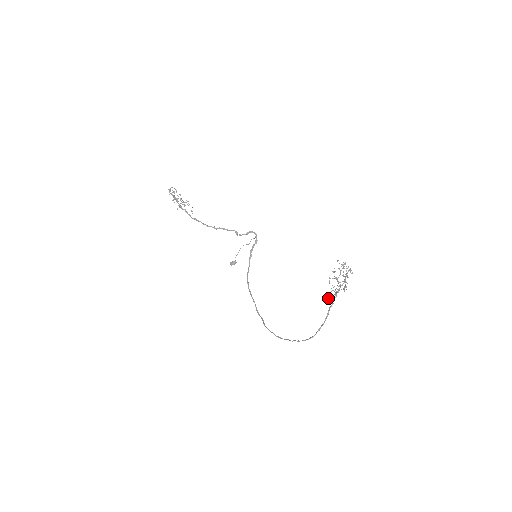
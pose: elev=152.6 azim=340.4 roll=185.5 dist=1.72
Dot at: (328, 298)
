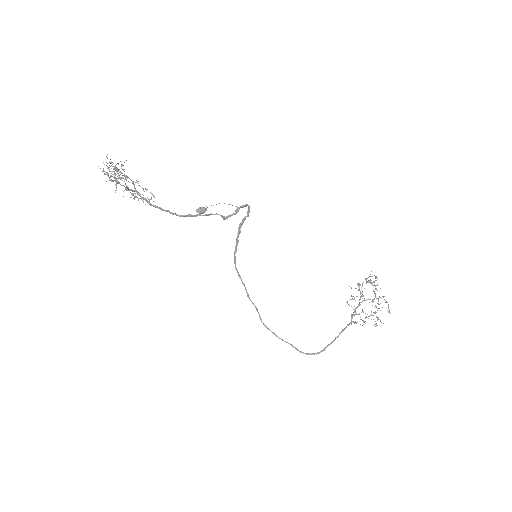
Dot at: (351, 323)
